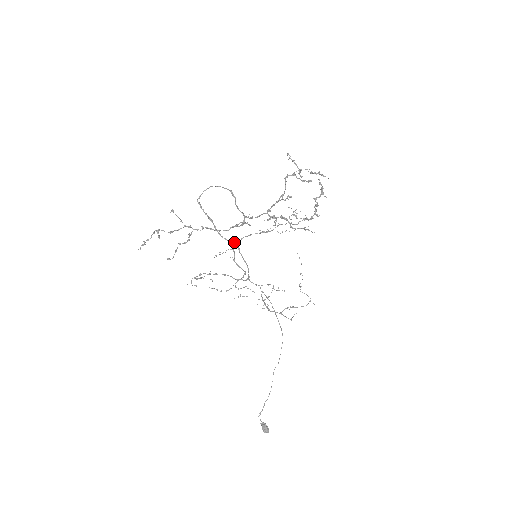
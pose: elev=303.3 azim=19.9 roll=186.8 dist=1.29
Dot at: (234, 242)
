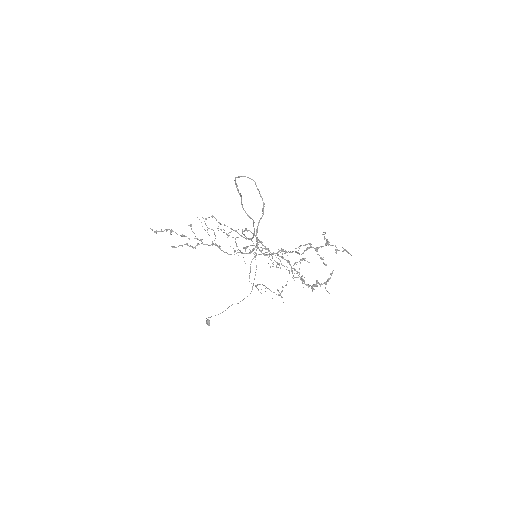
Dot at: occluded
